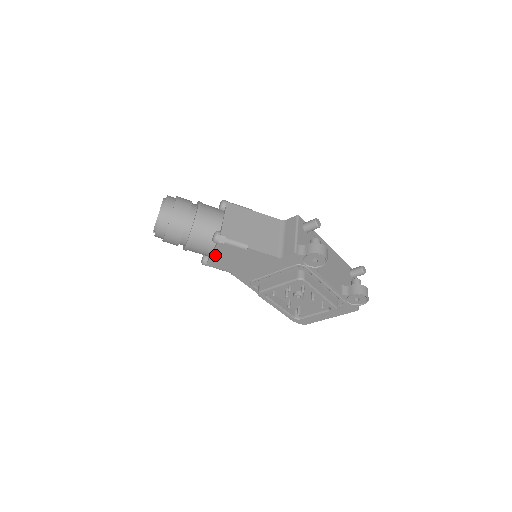
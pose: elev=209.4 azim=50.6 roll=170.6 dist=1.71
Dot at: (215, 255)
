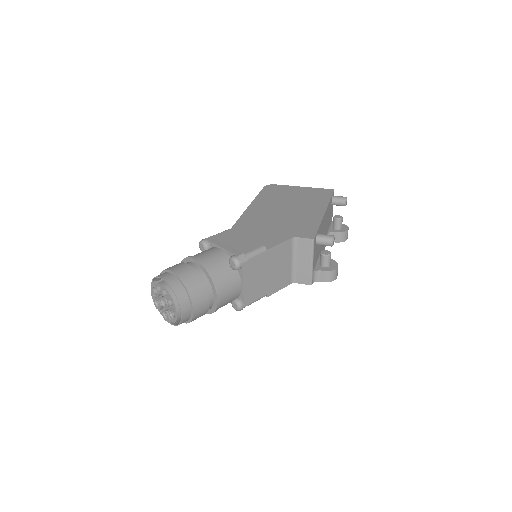
Dot at: occluded
